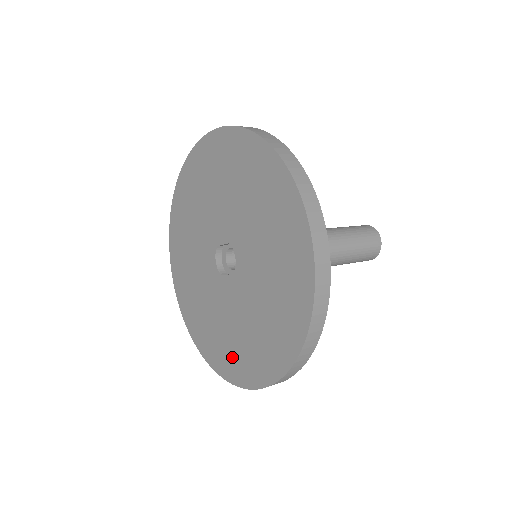
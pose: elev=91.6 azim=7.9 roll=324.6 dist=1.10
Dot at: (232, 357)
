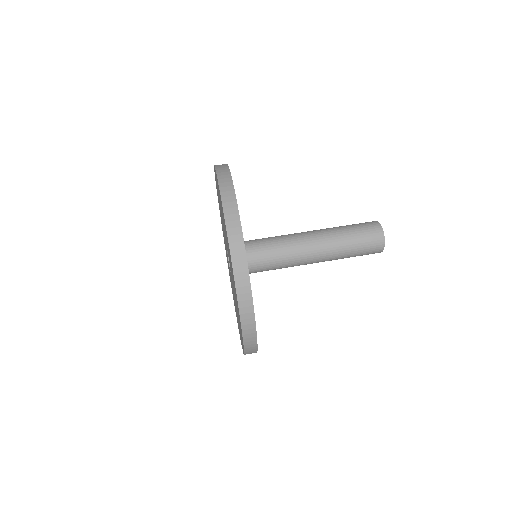
Dot at: (240, 332)
